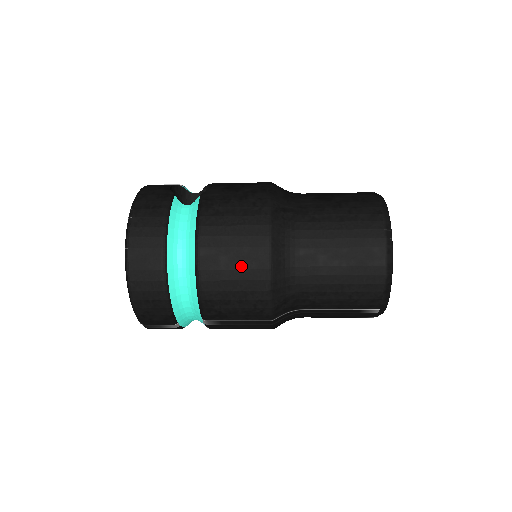
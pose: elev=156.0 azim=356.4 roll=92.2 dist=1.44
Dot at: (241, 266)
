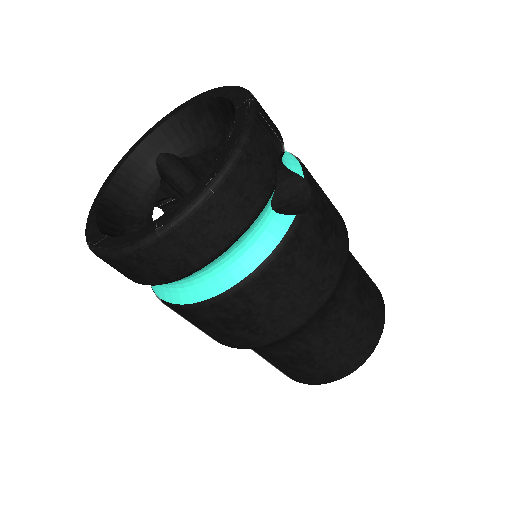
Dot at: (254, 327)
